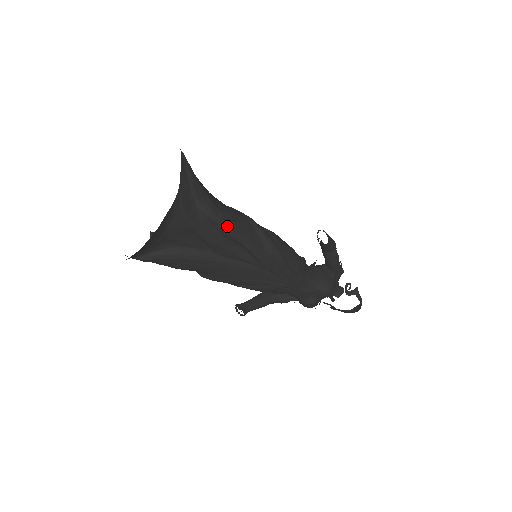
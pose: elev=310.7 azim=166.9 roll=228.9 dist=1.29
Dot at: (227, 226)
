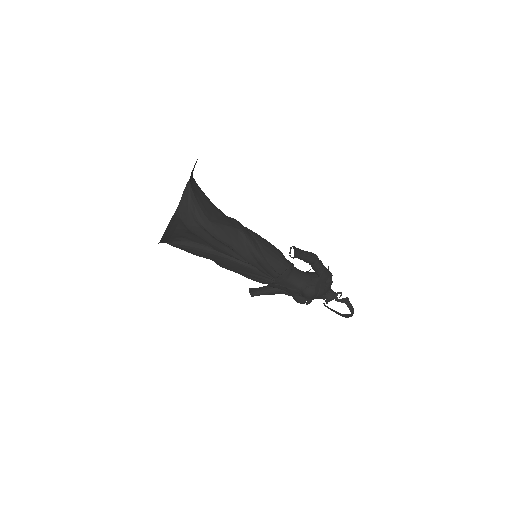
Dot at: (215, 233)
